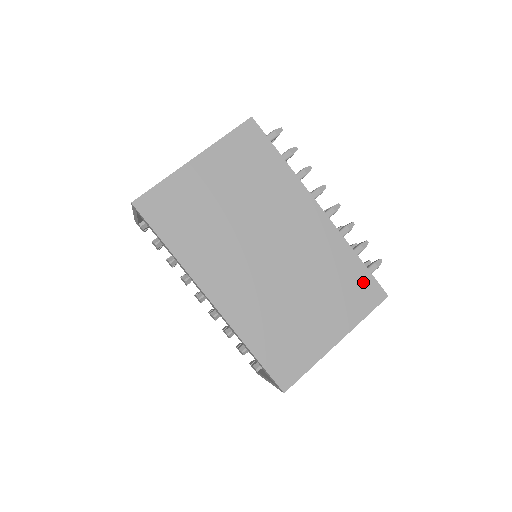
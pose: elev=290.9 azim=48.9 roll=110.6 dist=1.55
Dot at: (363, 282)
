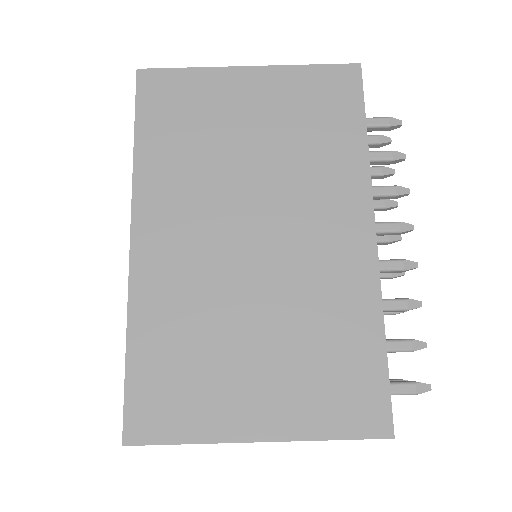
Dot at: (366, 383)
